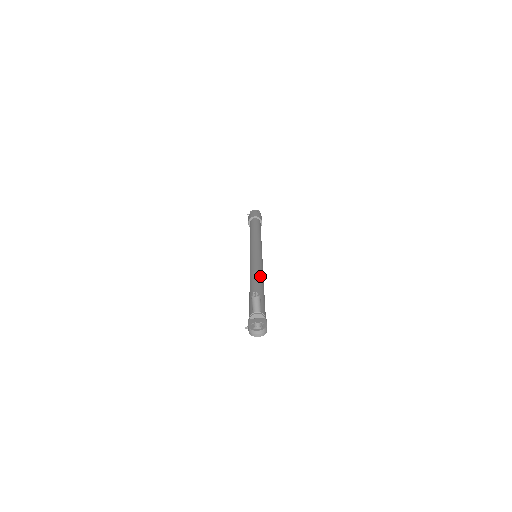
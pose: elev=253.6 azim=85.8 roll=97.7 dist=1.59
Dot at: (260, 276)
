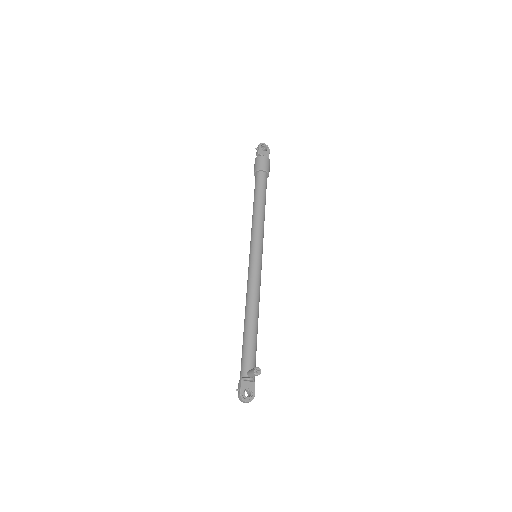
Dot at: (258, 309)
